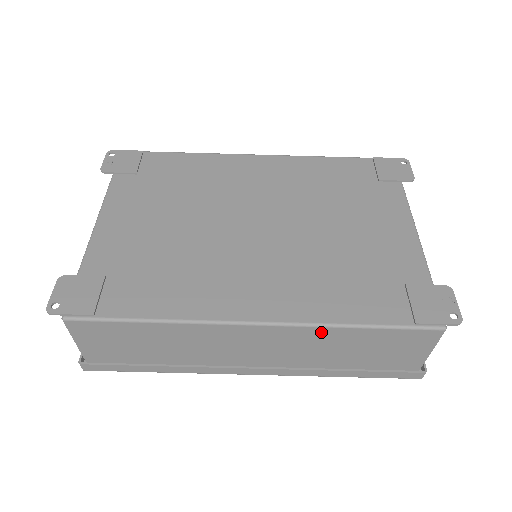
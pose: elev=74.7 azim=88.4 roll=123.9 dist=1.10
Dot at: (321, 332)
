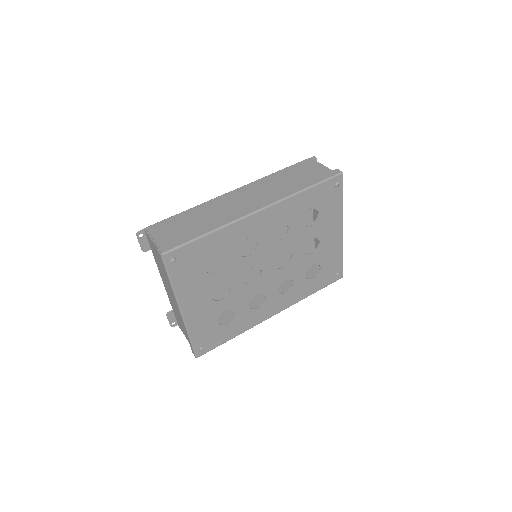
Dot at: (264, 180)
